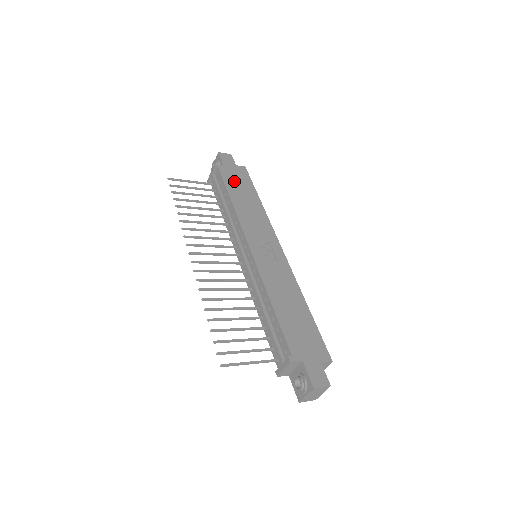
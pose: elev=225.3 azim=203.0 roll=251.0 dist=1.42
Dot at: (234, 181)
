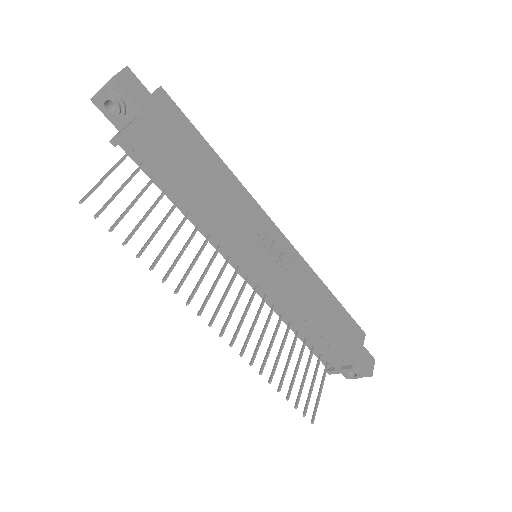
Dot at: (177, 143)
